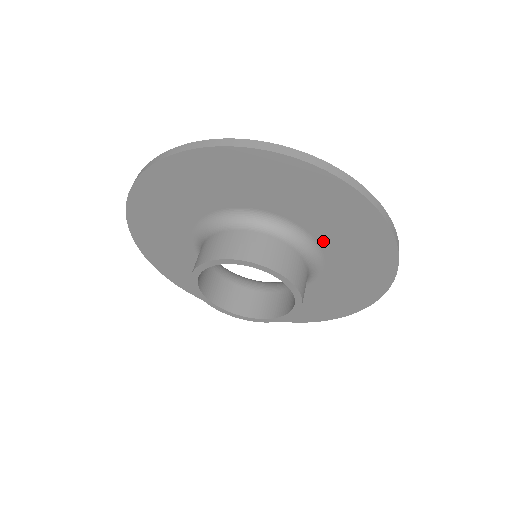
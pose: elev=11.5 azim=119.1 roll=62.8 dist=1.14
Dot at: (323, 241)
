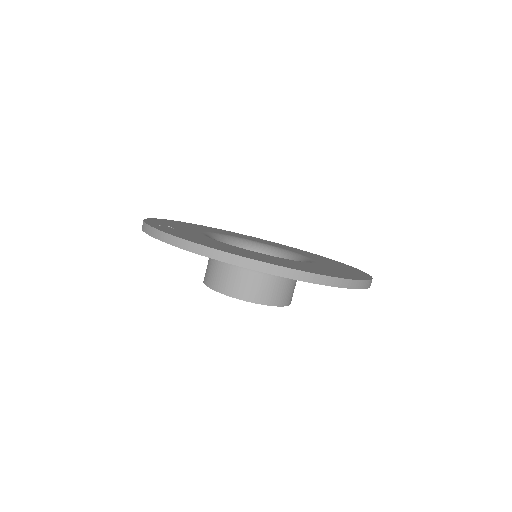
Dot at: occluded
